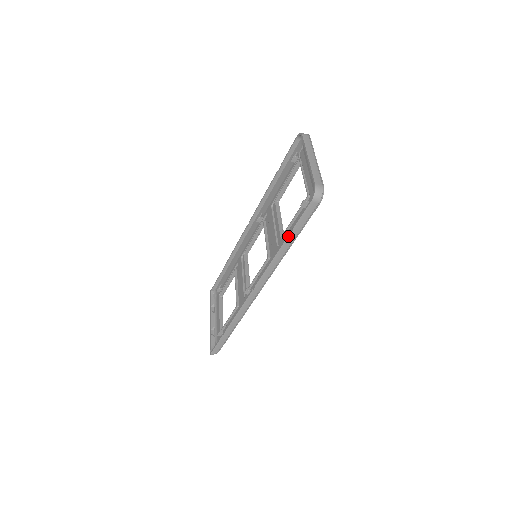
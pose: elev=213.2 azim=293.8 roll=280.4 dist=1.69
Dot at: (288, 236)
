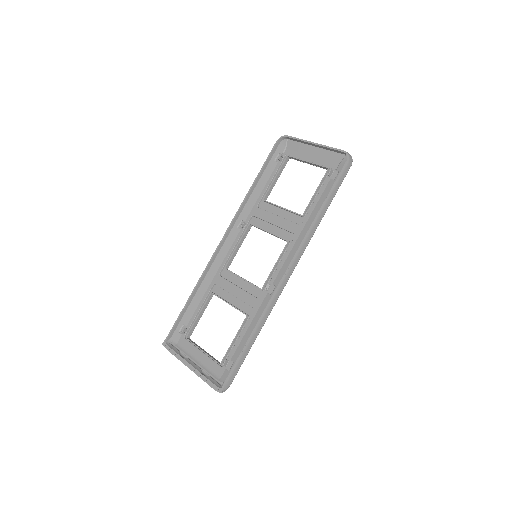
Dot at: (326, 200)
